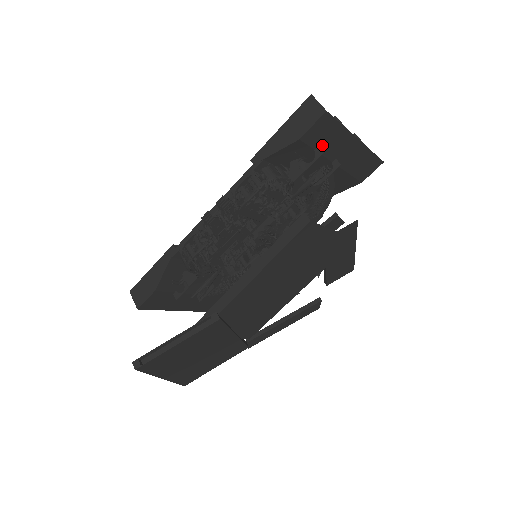
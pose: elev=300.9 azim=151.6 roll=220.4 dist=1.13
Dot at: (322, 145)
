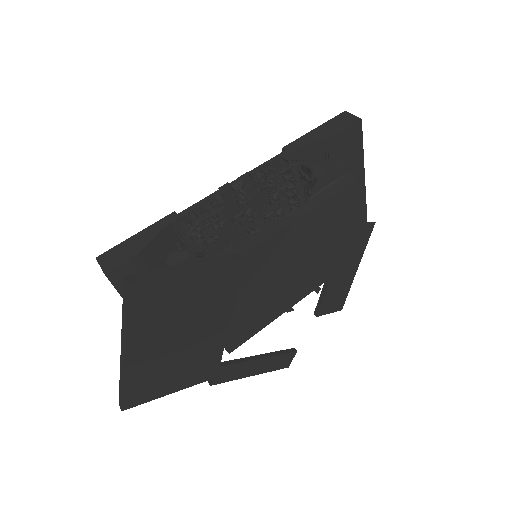
Dot at: (344, 158)
